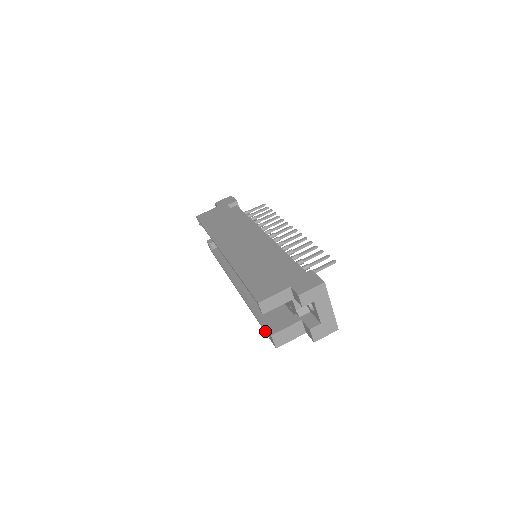
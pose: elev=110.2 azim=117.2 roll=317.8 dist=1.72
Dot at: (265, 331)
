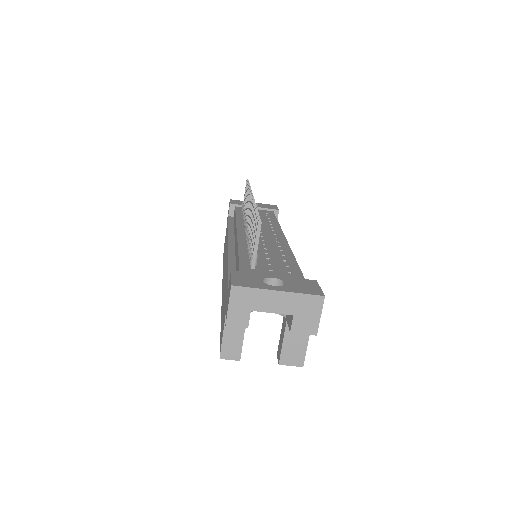
Dot at: occluded
